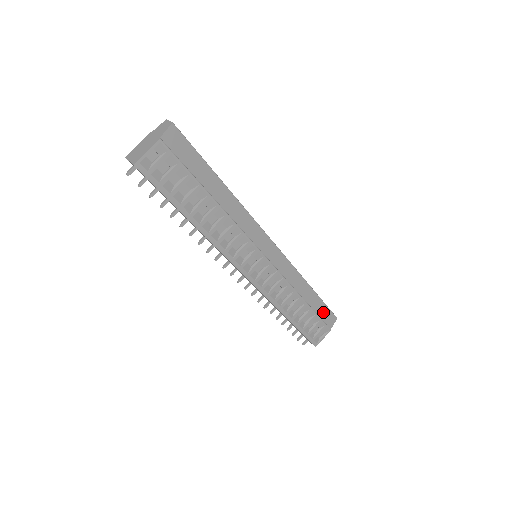
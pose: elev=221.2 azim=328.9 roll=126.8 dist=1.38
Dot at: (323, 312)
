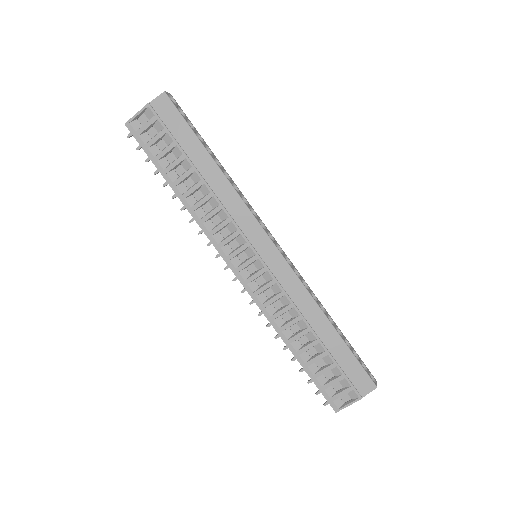
Dot at: (350, 366)
